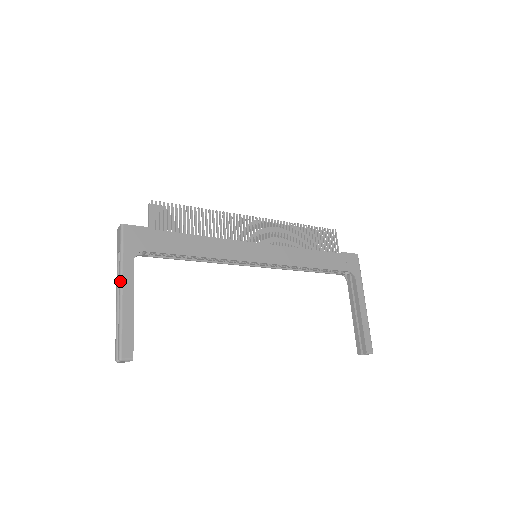
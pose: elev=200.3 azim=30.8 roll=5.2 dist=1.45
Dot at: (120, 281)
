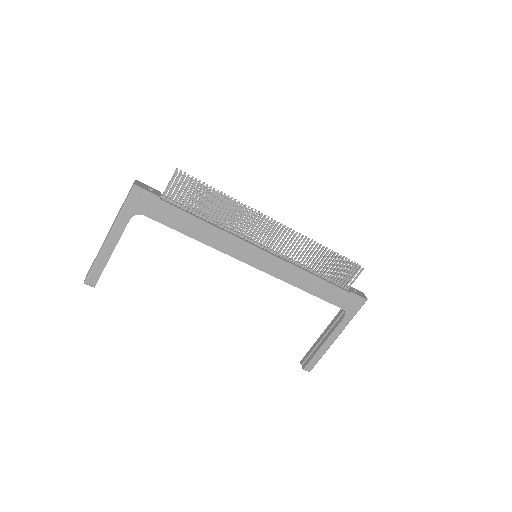
Dot at: (110, 230)
